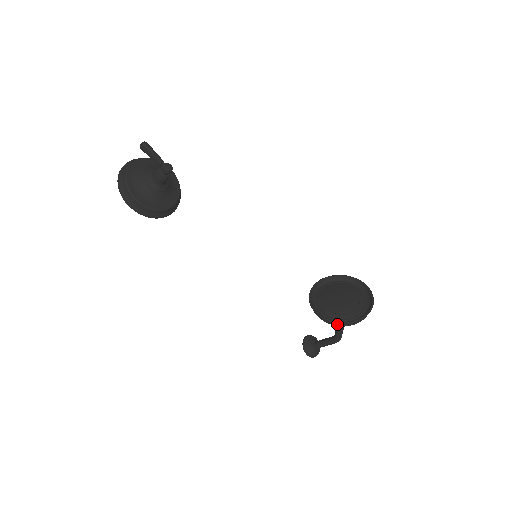
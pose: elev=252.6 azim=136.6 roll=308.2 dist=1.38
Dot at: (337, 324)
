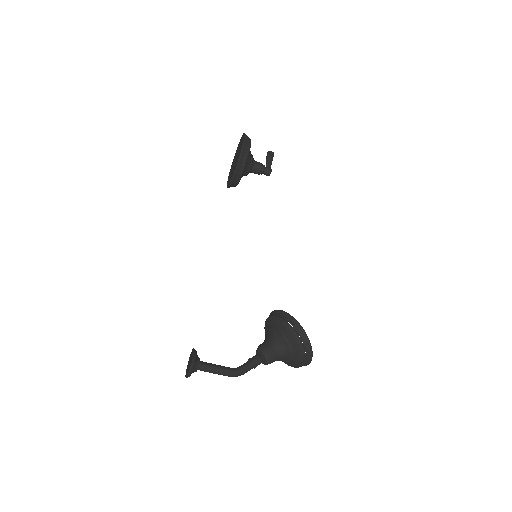
Dot at: (301, 336)
